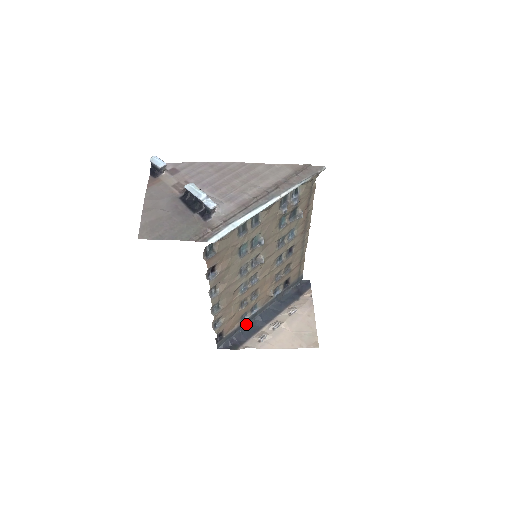
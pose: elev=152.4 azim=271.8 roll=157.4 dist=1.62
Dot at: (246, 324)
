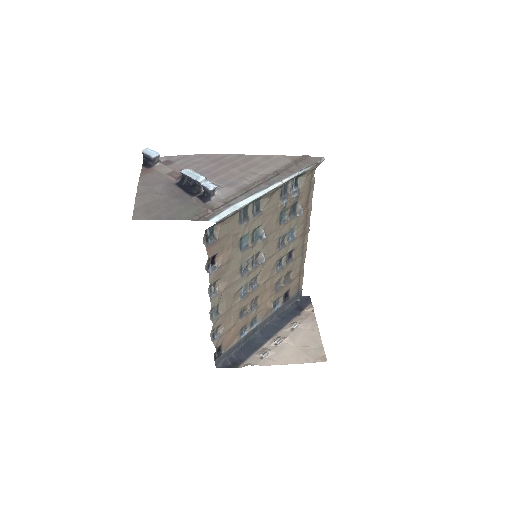
Dot at: (245, 341)
